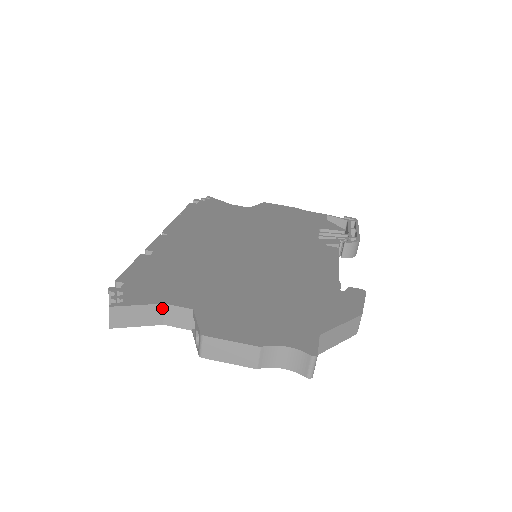
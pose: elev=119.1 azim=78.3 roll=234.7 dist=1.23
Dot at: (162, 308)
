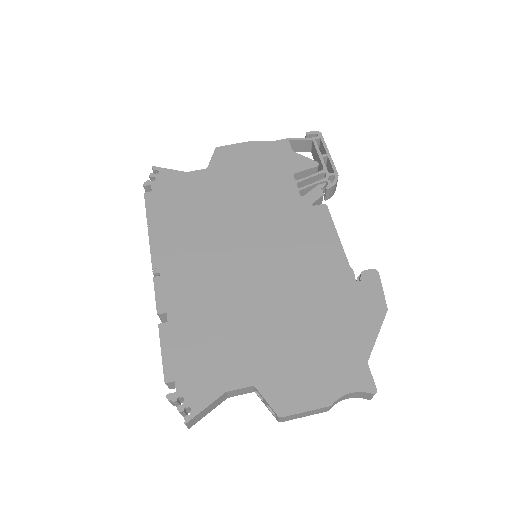
Dot at: (225, 394)
